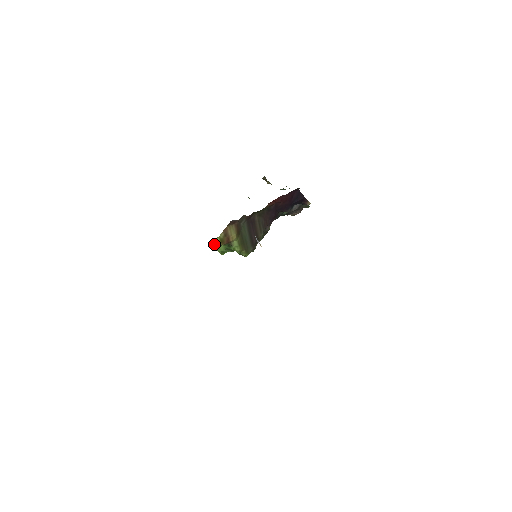
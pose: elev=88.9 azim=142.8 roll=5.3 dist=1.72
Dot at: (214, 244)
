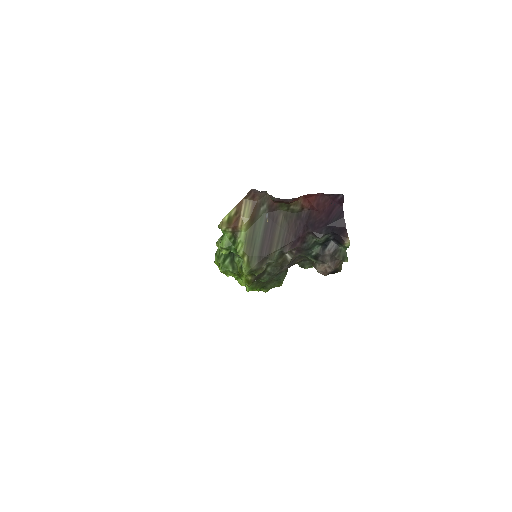
Dot at: (219, 225)
